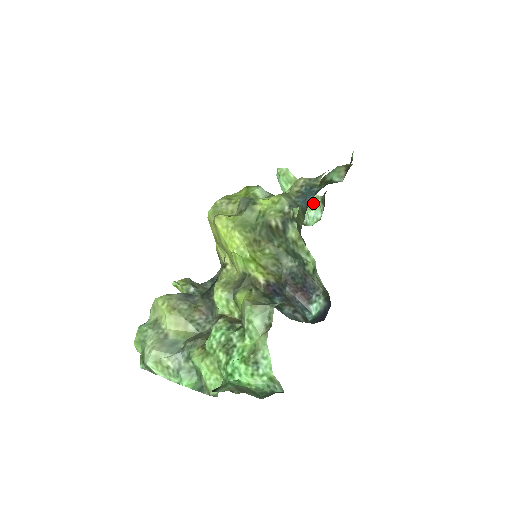
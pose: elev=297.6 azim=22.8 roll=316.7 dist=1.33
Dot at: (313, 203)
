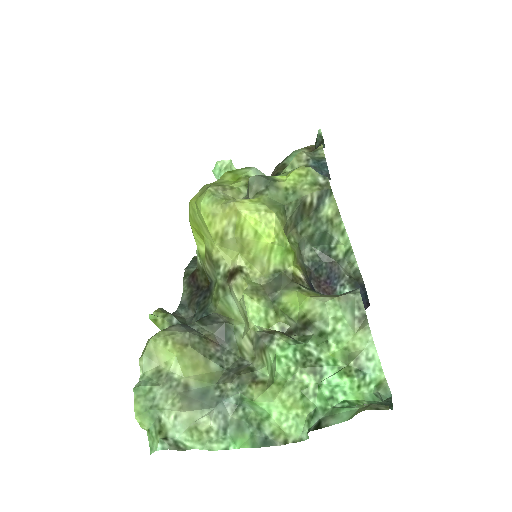
Dot at: occluded
